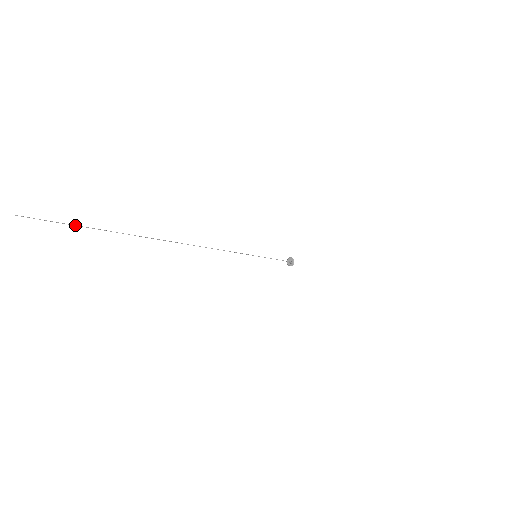
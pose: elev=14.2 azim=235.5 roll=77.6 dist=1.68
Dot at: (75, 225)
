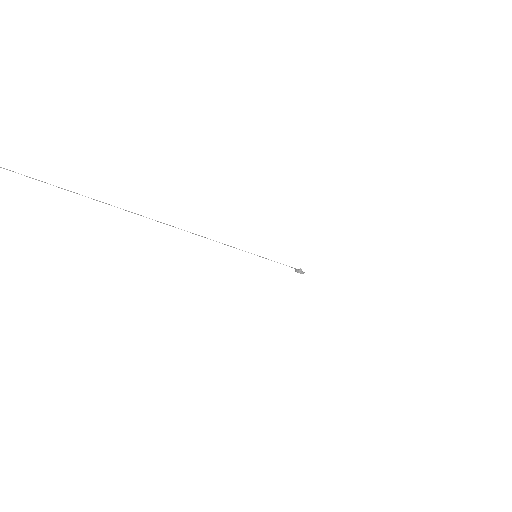
Dot at: (35, 179)
